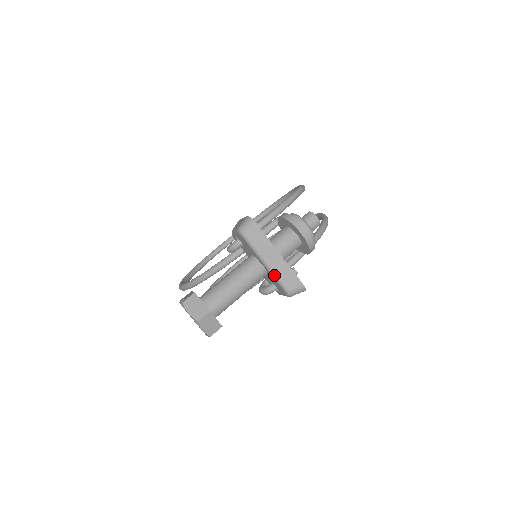
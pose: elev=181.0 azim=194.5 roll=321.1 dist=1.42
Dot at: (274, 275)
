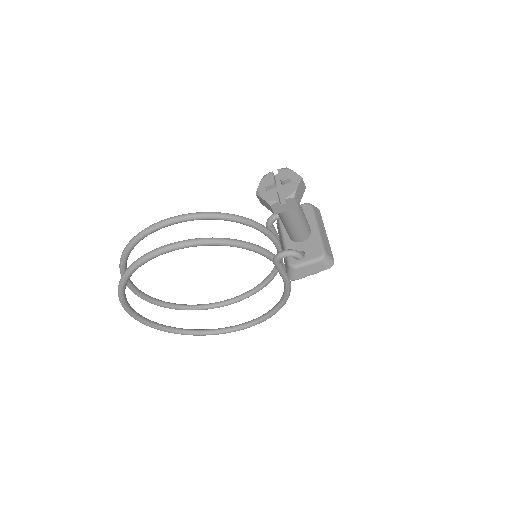
Dot at: (321, 237)
